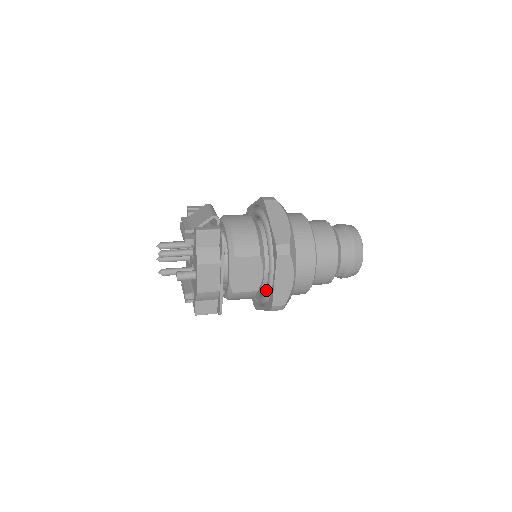
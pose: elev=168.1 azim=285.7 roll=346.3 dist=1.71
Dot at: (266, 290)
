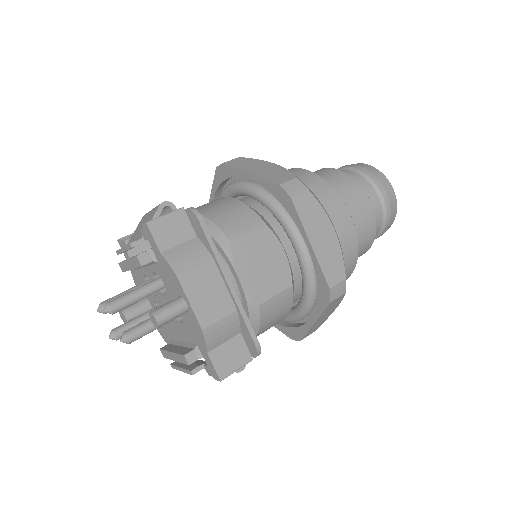
Dot at: (304, 276)
